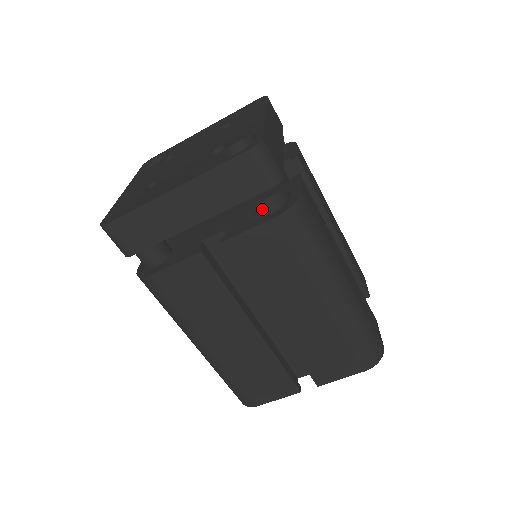
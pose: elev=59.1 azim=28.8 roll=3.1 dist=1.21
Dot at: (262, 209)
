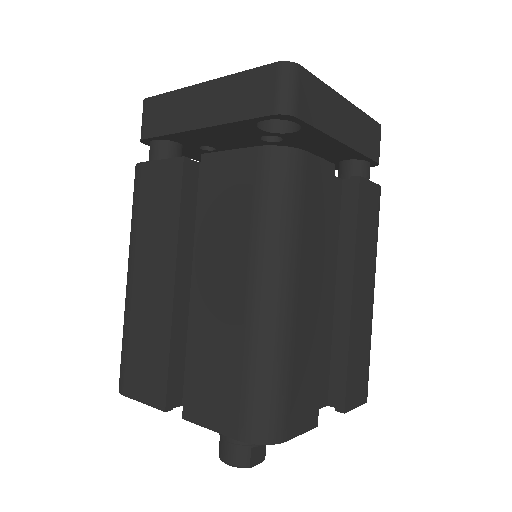
Dot at: occluded
